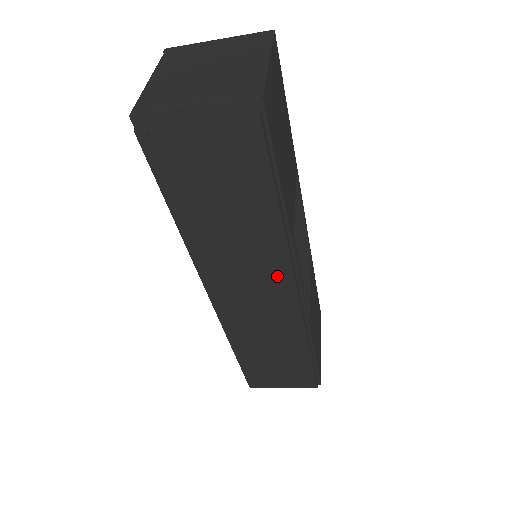
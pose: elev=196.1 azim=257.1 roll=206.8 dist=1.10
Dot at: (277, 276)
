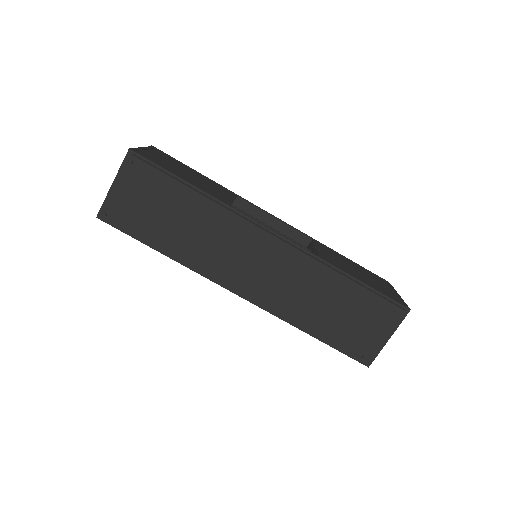
Dot at: (246, 235)
